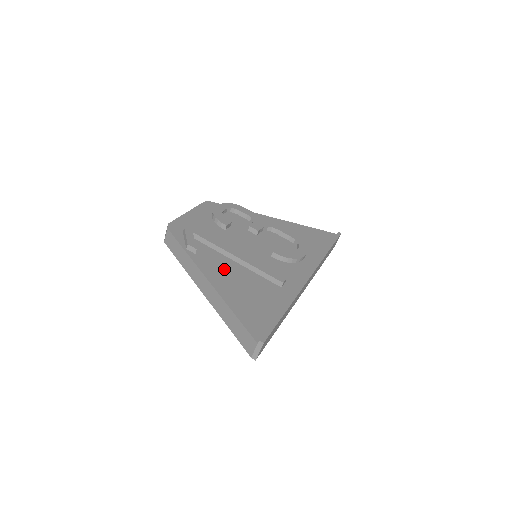
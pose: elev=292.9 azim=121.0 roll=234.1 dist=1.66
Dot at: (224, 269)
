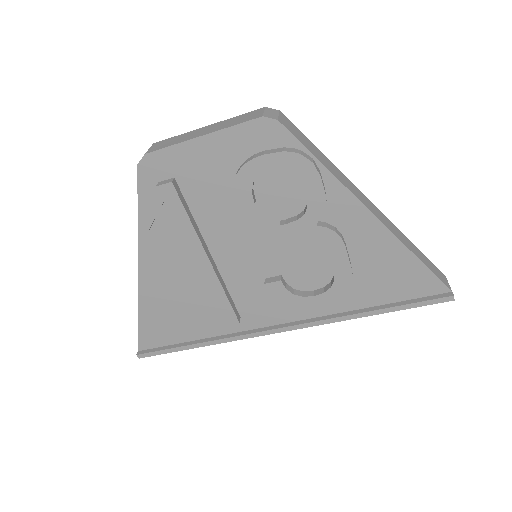
Dot at: (172, 268)
